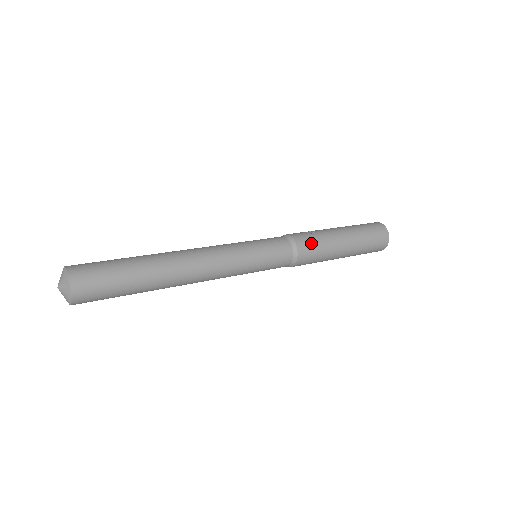
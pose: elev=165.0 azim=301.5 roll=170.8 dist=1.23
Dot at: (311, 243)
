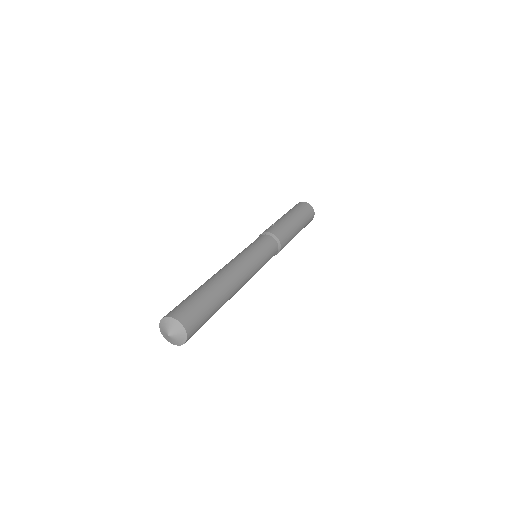
Dot at: (278, 228)
